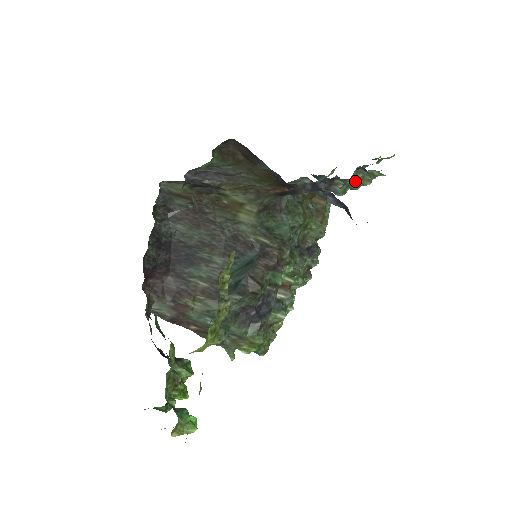
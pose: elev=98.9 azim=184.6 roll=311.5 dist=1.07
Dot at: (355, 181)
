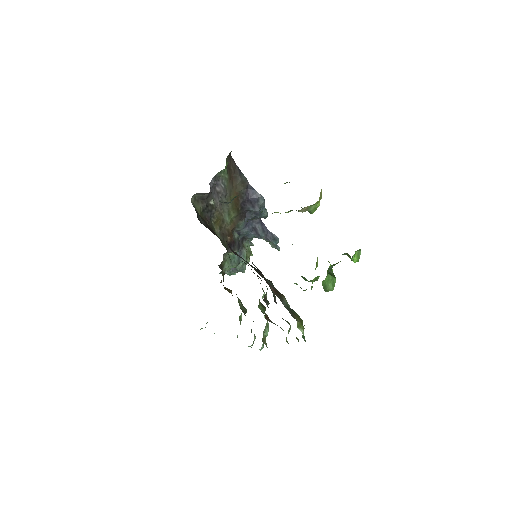
Dot at: occluded
